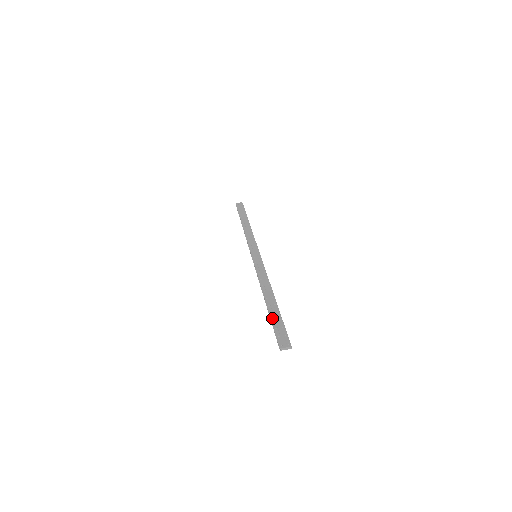
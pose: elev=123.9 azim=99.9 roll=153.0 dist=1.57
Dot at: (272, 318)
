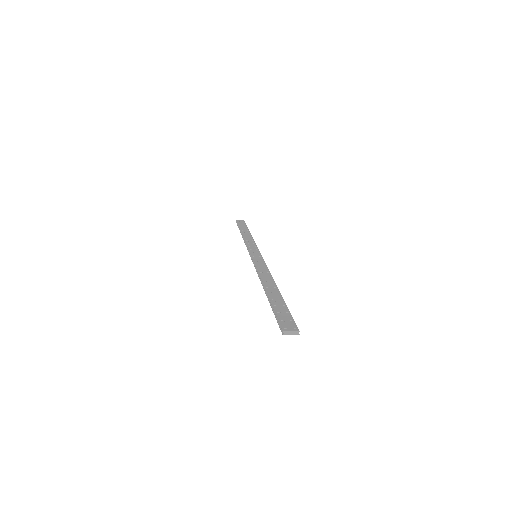
Dot at: (273, 303)
